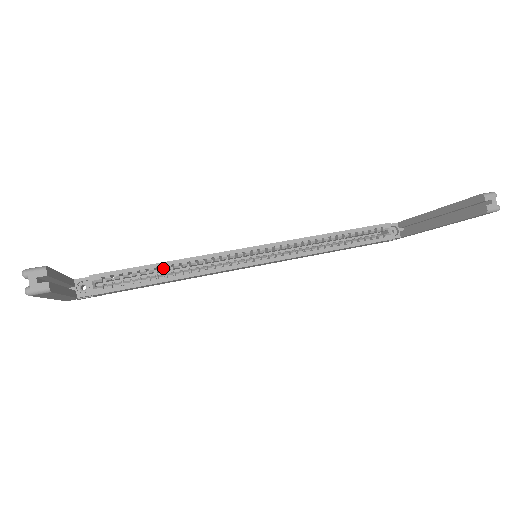
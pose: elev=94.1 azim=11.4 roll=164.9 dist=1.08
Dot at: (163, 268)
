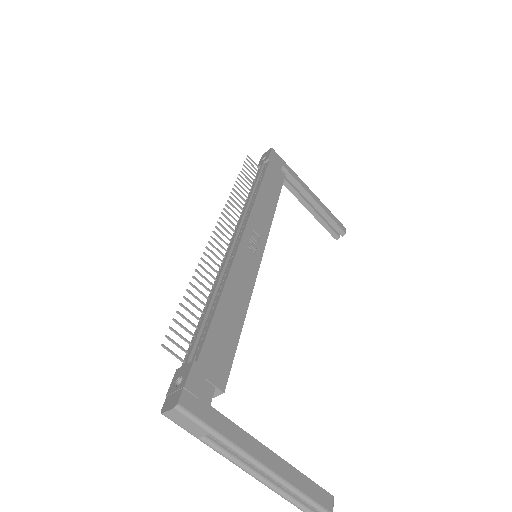
Dot at: (217, 301)
